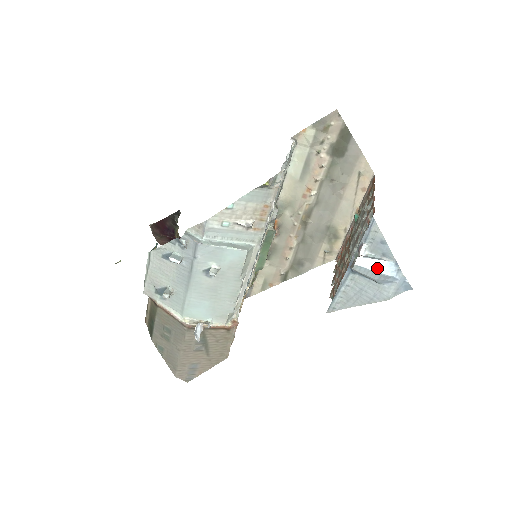
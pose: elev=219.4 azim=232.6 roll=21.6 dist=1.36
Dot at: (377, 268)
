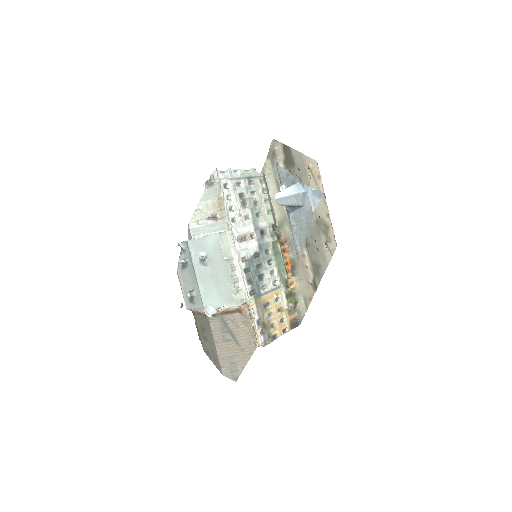
Dot at: (290, 193)
